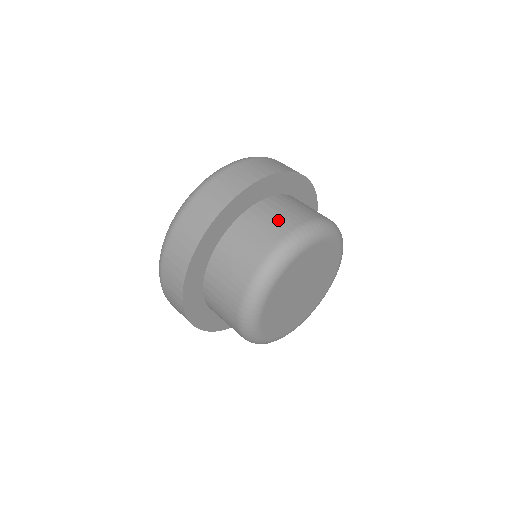
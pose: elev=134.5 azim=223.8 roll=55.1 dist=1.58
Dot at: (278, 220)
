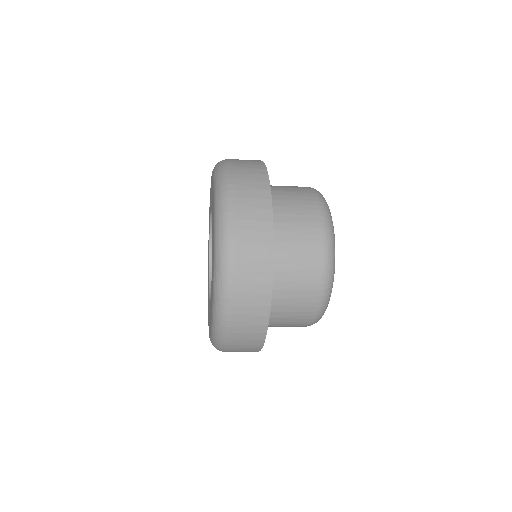
Dot at: occluded
